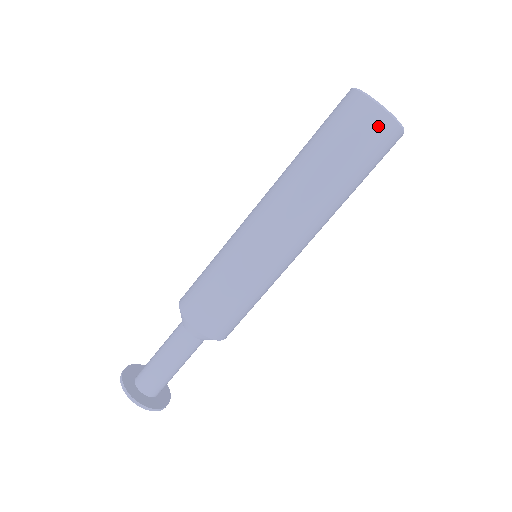
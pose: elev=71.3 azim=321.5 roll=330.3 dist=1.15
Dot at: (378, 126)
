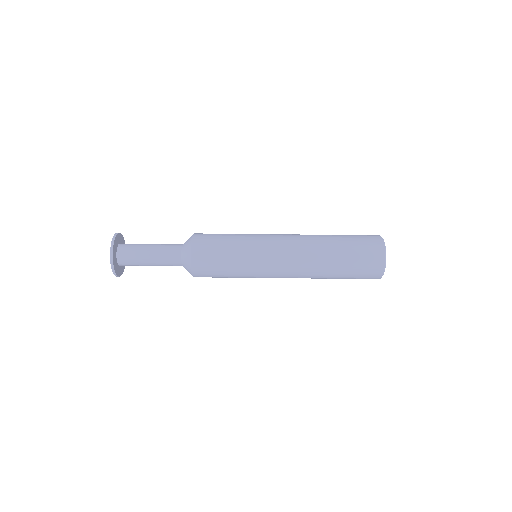
Dot at: (374, 274)
